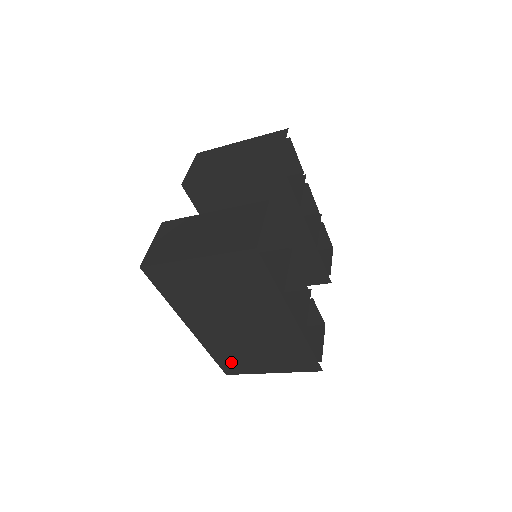
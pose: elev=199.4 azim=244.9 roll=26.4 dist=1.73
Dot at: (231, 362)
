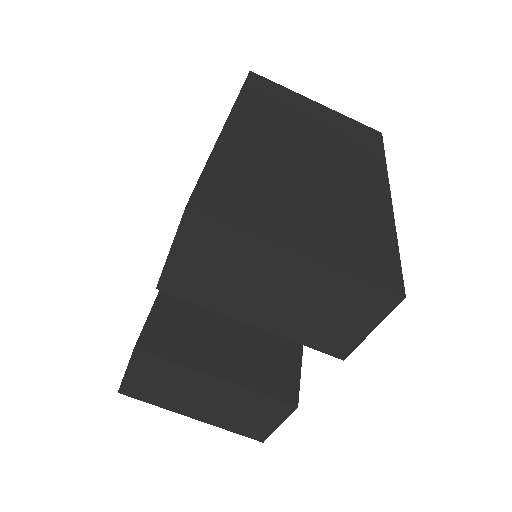
Dot at: (233, 192)
